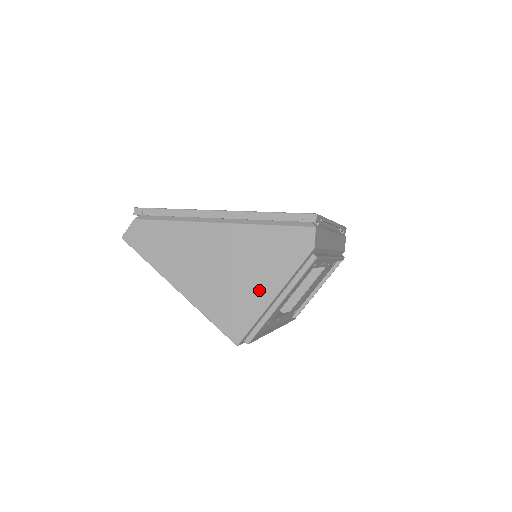
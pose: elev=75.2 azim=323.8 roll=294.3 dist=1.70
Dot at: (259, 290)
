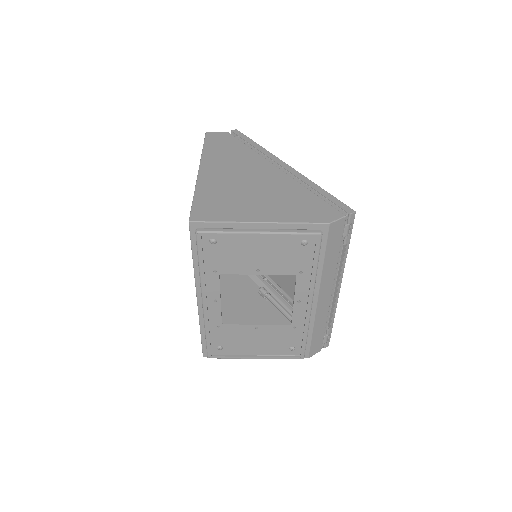
Dot at: (255, 211)
